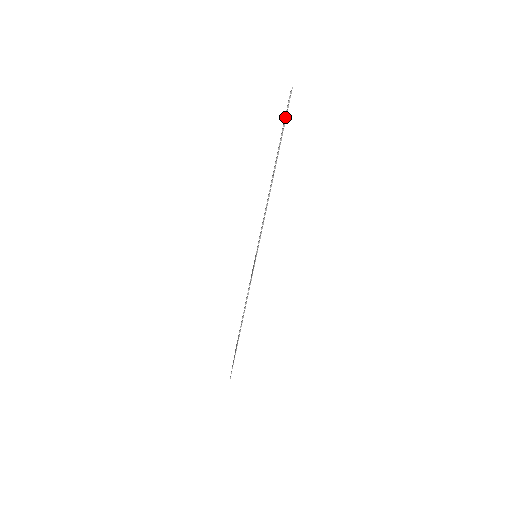
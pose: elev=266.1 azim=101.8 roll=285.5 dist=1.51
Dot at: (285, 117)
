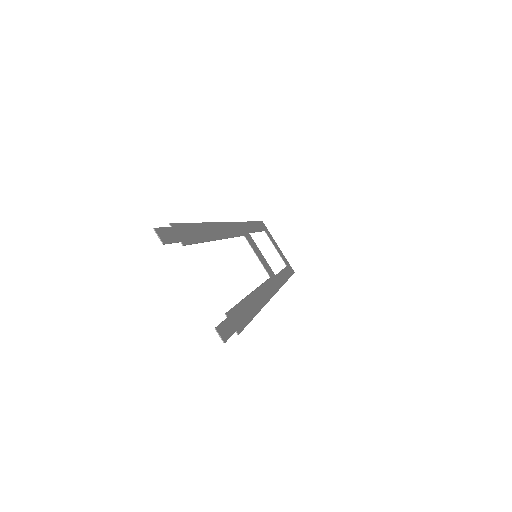
Dot at: occluded
